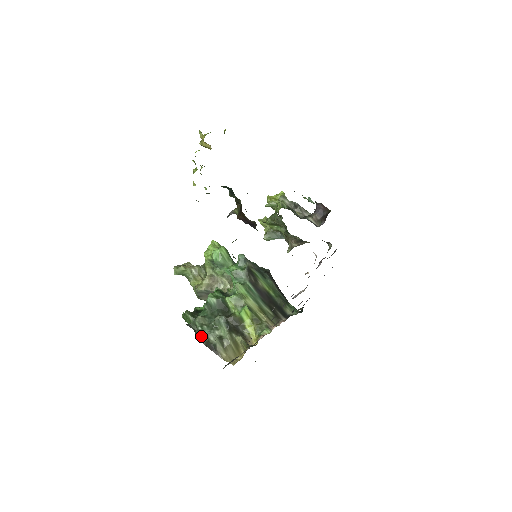
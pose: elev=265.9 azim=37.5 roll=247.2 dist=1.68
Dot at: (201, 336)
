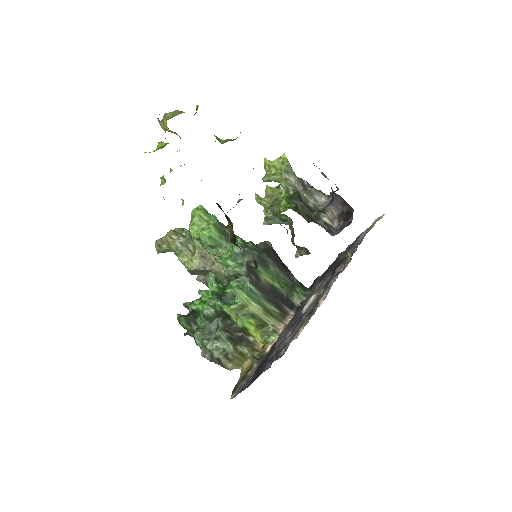
Dot at: (203, 352)
